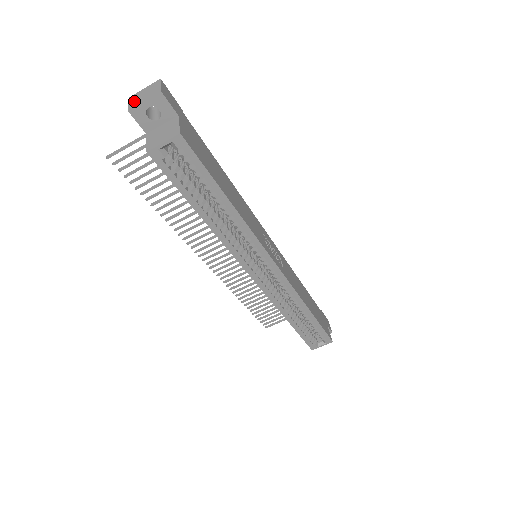
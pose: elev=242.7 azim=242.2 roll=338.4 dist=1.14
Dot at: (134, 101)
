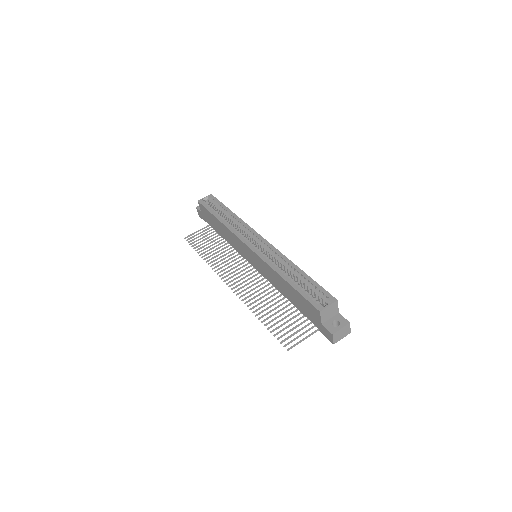
Dot at: occluded
